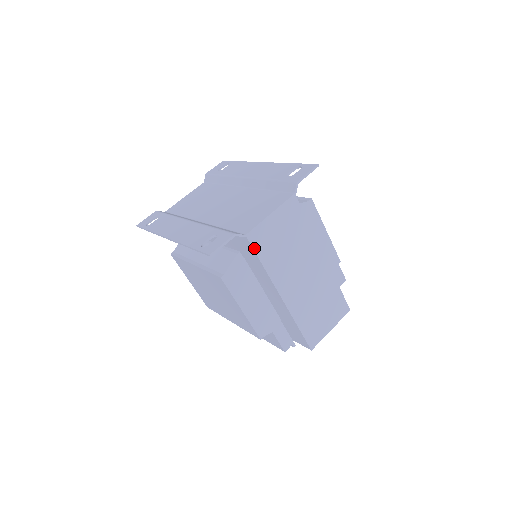
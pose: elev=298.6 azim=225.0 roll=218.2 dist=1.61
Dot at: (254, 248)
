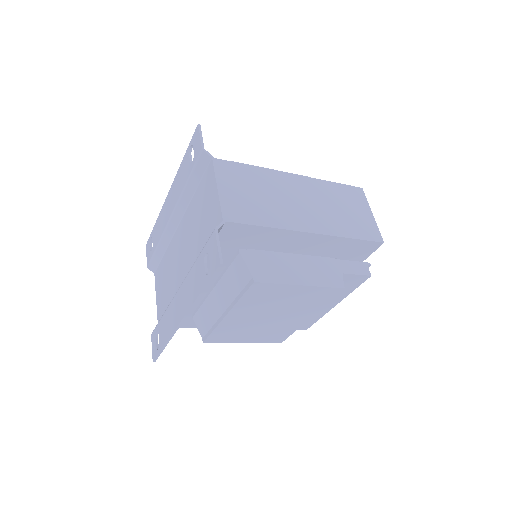
Dot at: (242, 223)
